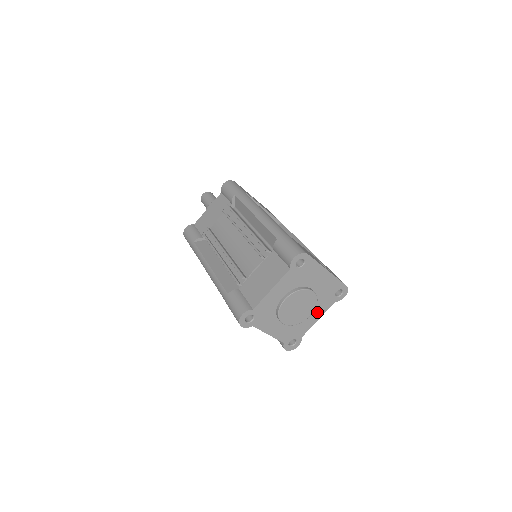
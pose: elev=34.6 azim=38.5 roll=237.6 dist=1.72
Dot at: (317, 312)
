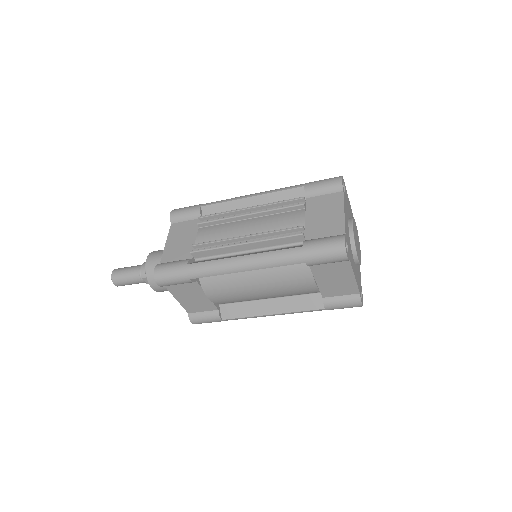
Dot at: occluded
